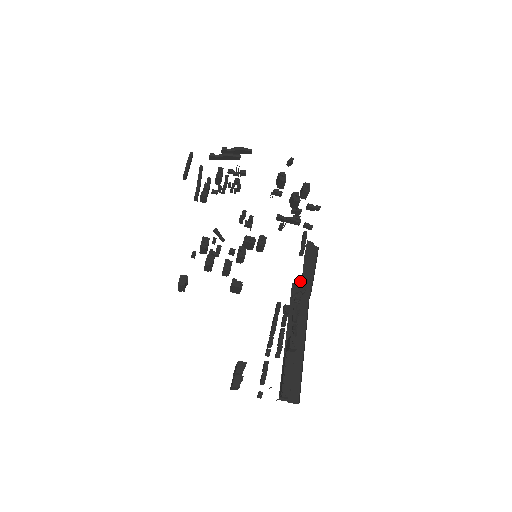
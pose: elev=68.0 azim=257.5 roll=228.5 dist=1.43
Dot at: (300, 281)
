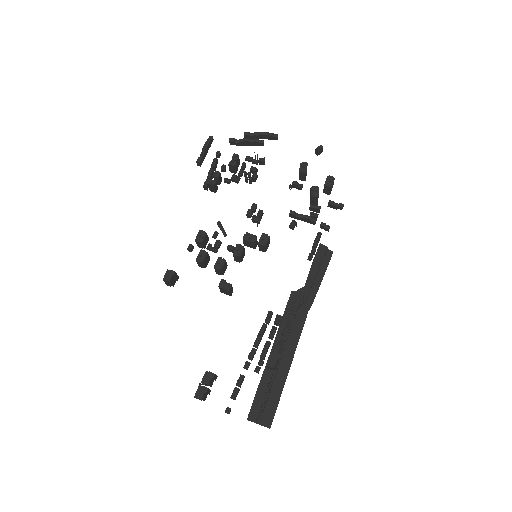
Dot at: (301, 289)
